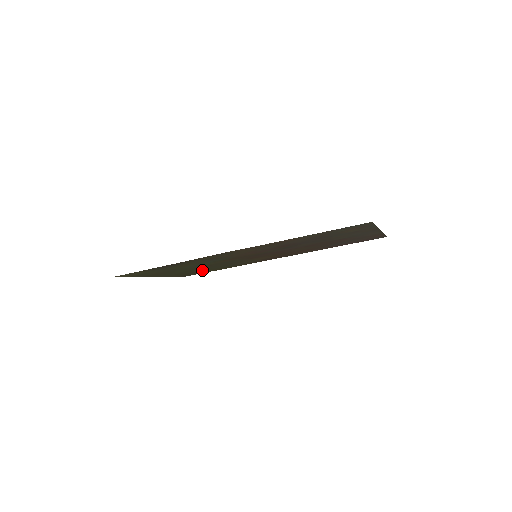
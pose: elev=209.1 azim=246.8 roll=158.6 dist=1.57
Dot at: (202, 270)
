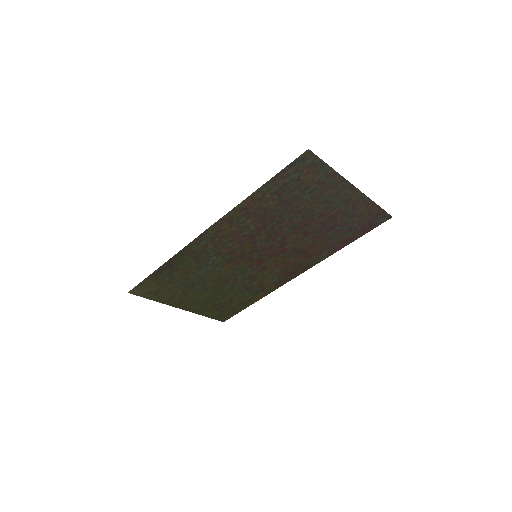
Dot at: (227, 300)
